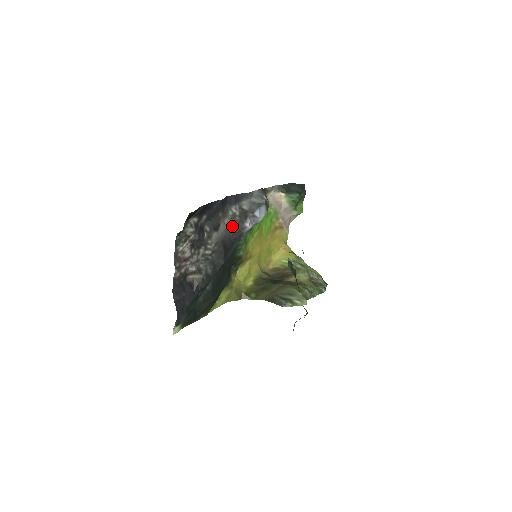
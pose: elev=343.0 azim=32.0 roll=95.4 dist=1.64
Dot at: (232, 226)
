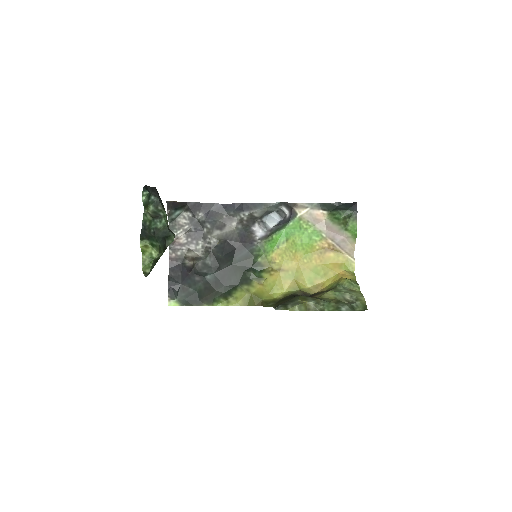
Dot at: (241, 230)
